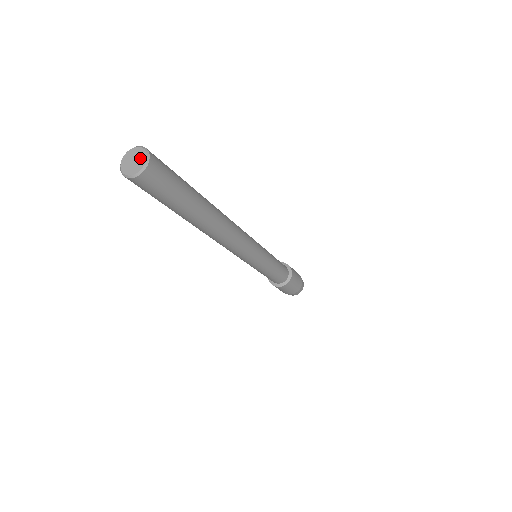
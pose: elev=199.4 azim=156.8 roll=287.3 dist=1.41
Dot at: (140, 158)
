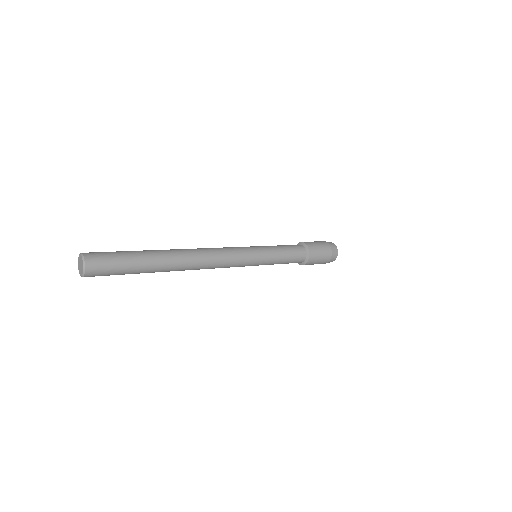
Dot at: (81, 263)
